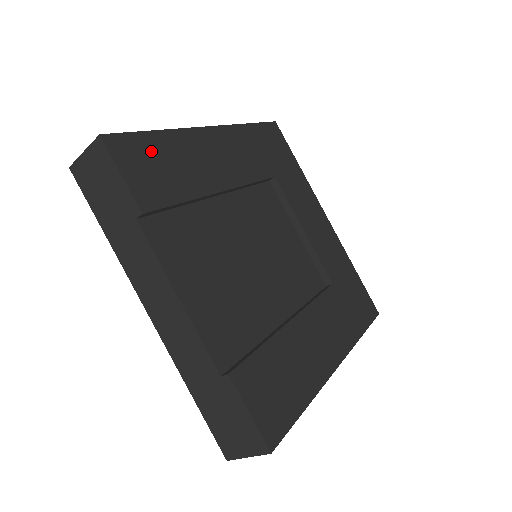
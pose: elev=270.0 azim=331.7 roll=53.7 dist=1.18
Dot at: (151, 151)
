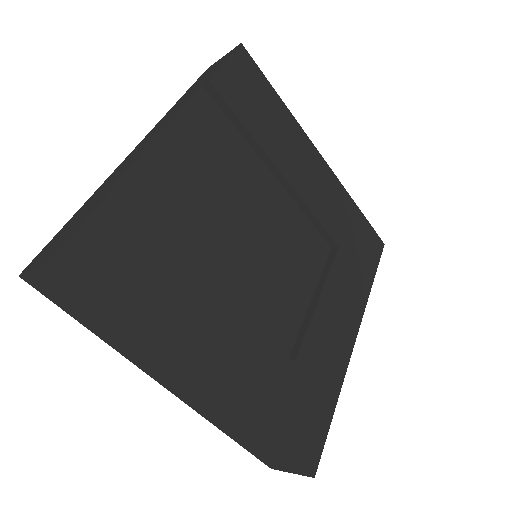
Dot at: (262, 92)
